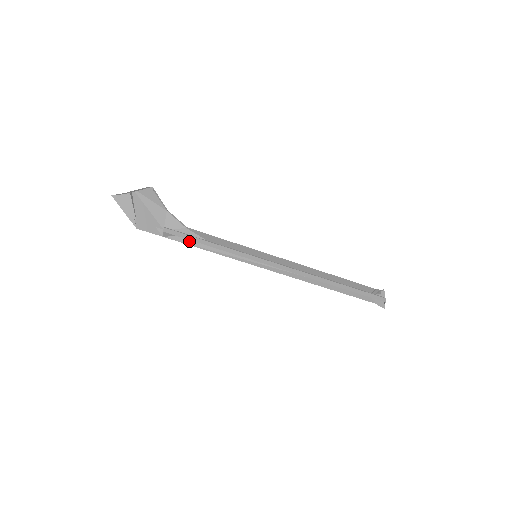
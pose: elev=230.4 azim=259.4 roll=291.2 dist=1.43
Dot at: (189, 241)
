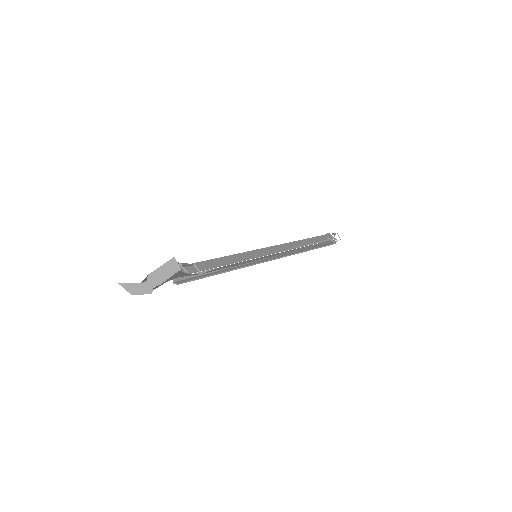
Dot at: occluded
